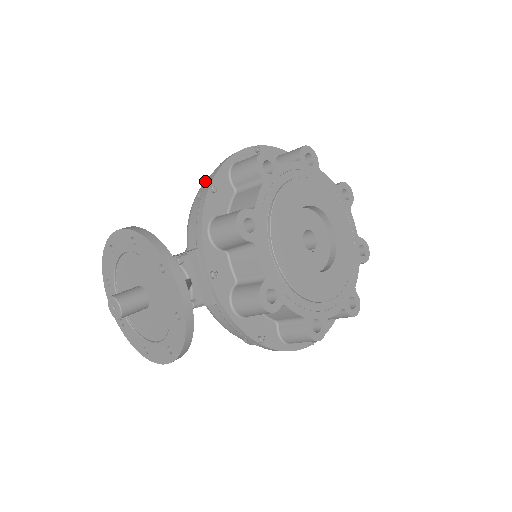
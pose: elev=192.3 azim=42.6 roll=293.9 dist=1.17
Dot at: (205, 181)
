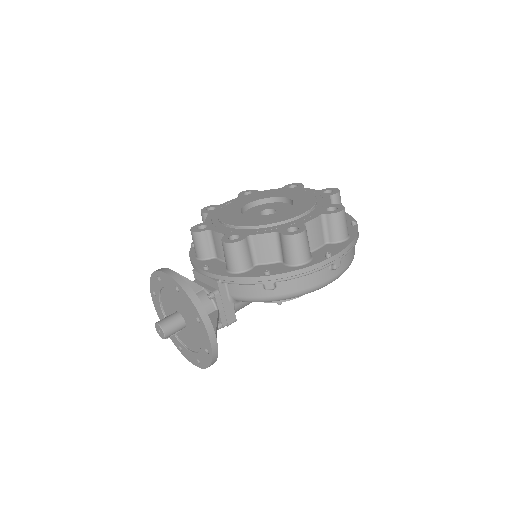
Dot at: occluded
